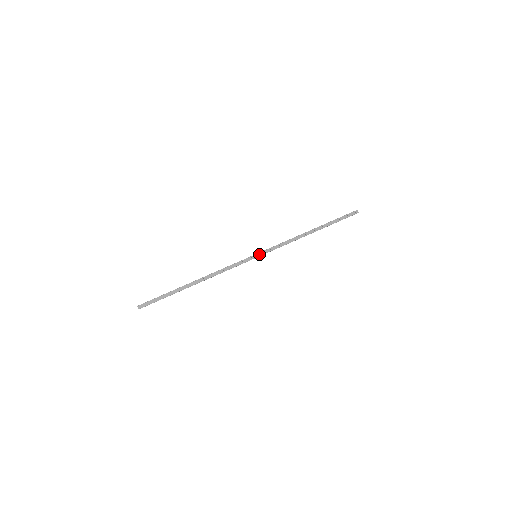
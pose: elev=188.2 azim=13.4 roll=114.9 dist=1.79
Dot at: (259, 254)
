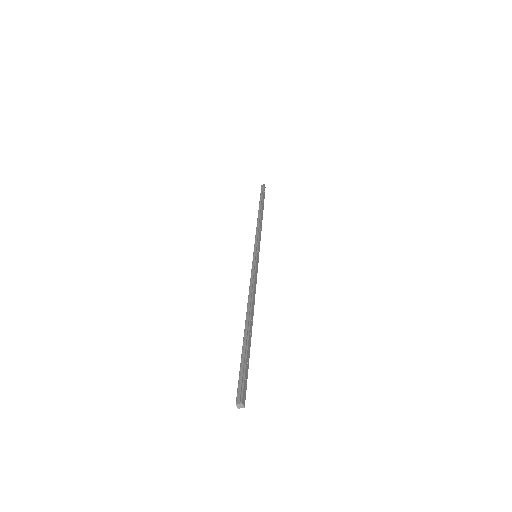
Dot at: (258, 252)
